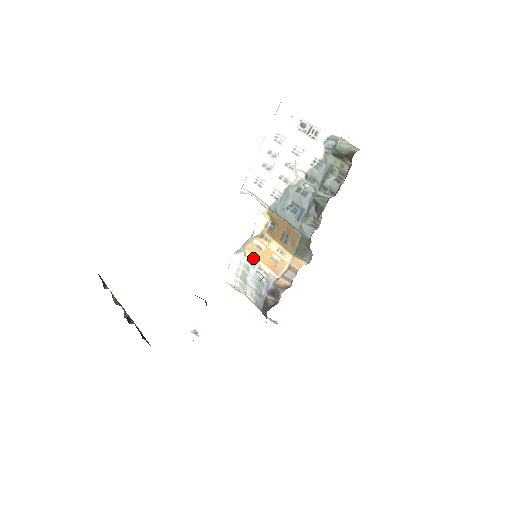
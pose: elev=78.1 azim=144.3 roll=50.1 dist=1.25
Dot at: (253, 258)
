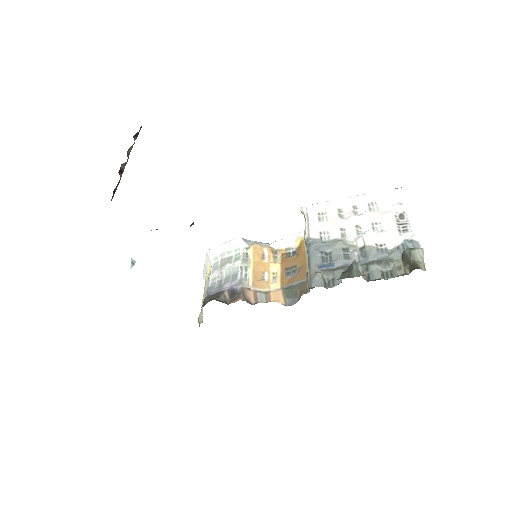
Dot at: (250, 257)
